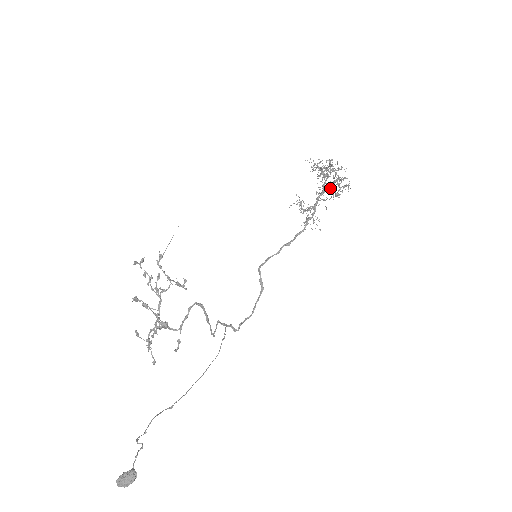
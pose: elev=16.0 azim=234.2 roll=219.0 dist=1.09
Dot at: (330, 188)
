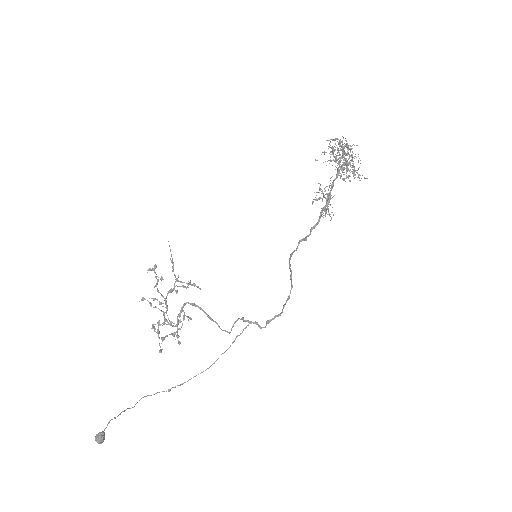
Dot at: (358, 168)
